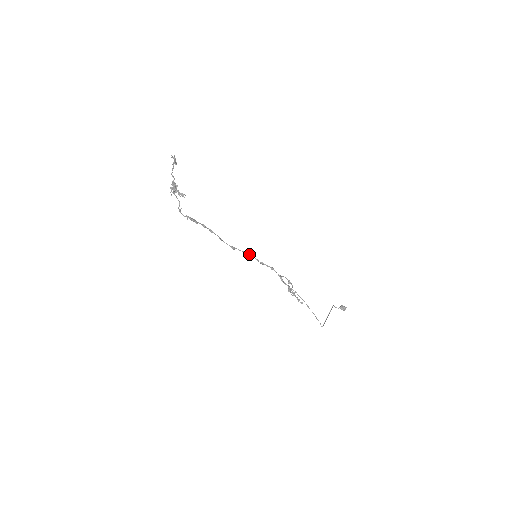
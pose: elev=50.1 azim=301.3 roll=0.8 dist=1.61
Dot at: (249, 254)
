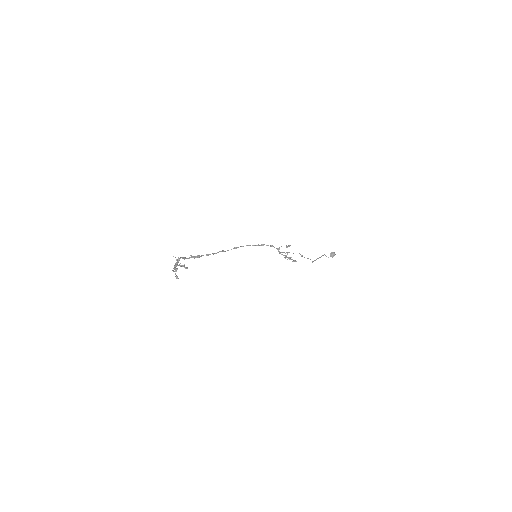
Dot at: (250, 245)
